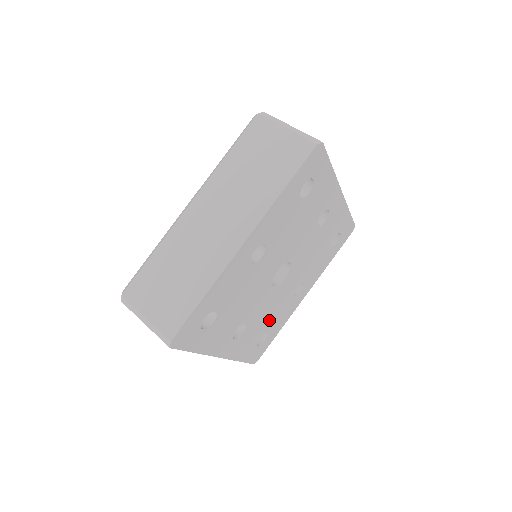
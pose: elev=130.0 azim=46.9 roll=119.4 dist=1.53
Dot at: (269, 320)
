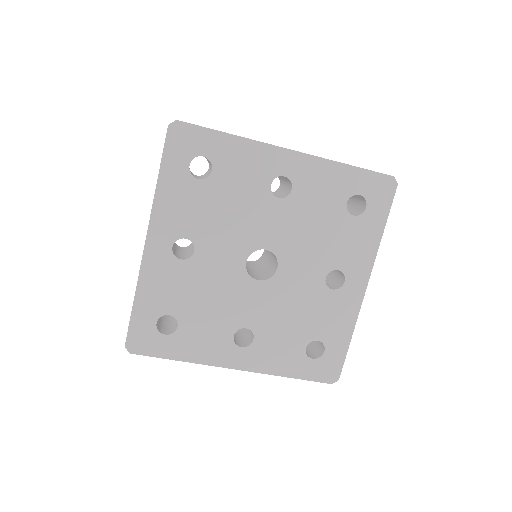
Dot at: (198, 309)
